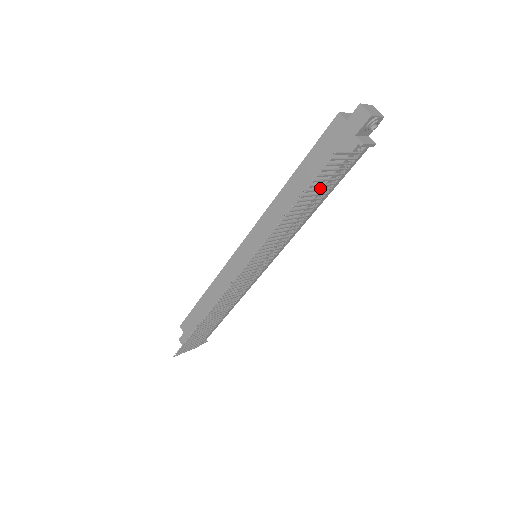
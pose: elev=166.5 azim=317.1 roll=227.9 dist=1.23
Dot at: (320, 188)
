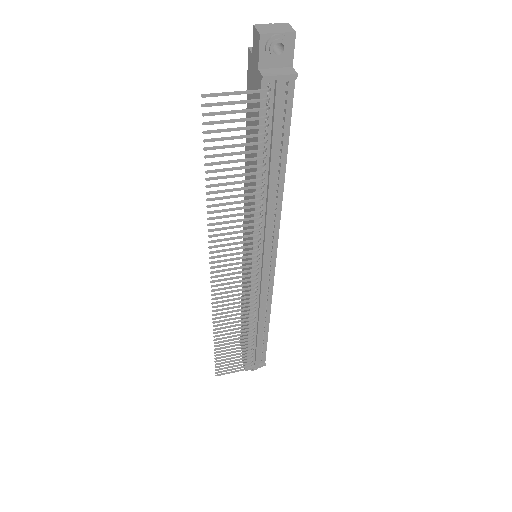
Dot at: (256, 153)
